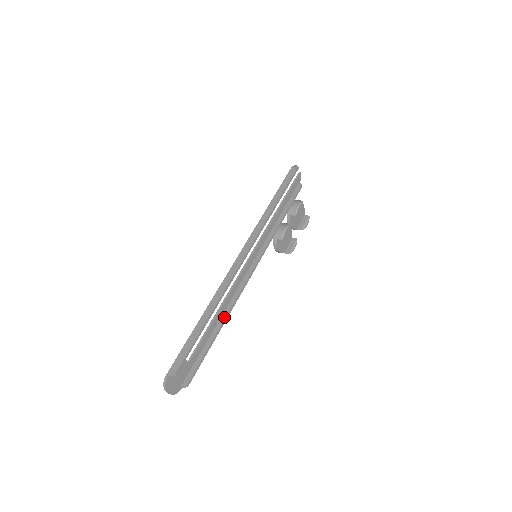
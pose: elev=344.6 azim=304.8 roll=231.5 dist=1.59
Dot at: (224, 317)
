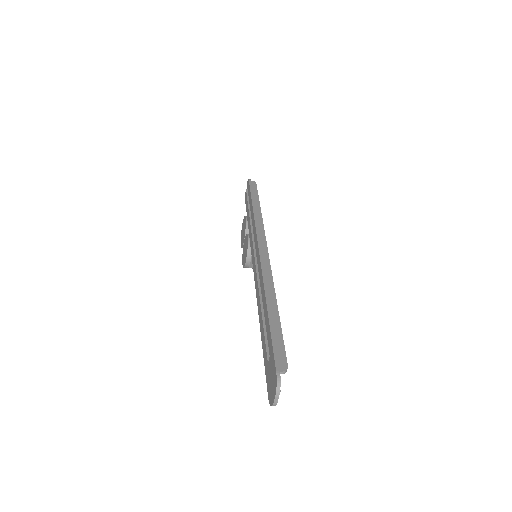
Dot at: occluded
